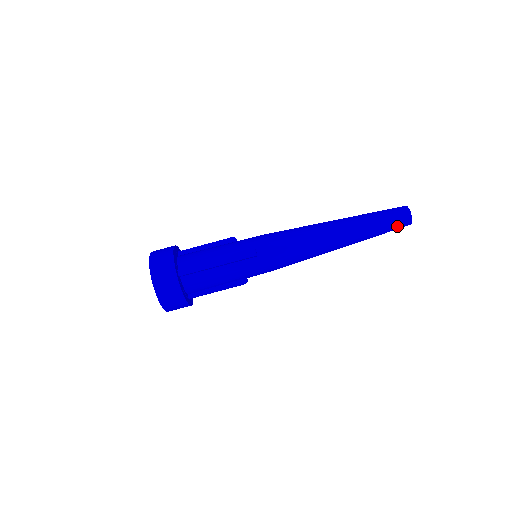
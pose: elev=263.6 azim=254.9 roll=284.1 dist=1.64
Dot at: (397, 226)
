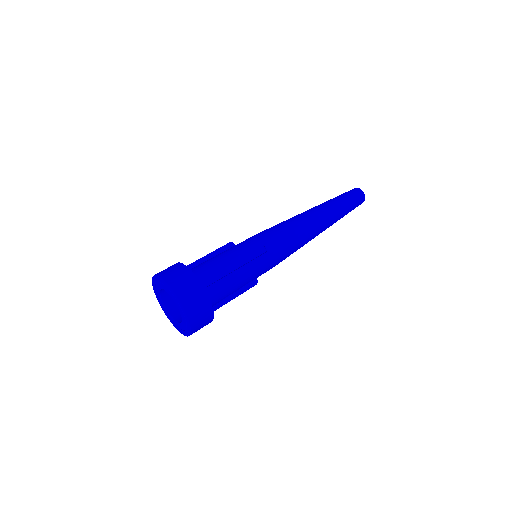
Dot at: (357, 205)
